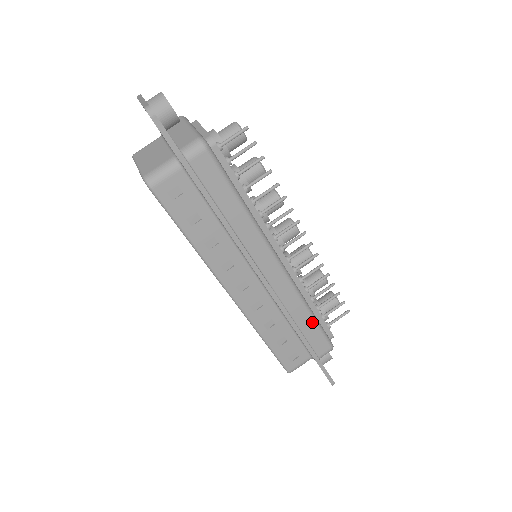
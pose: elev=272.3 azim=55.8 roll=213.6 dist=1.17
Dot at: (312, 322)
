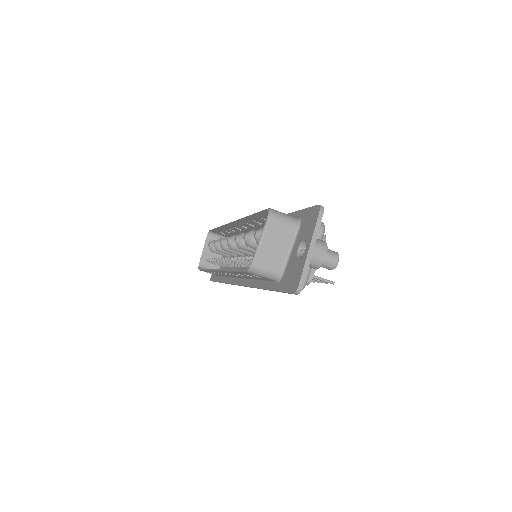
Dot at: occluded
